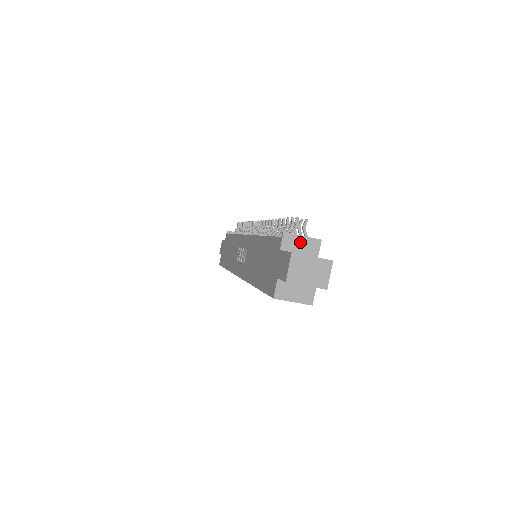
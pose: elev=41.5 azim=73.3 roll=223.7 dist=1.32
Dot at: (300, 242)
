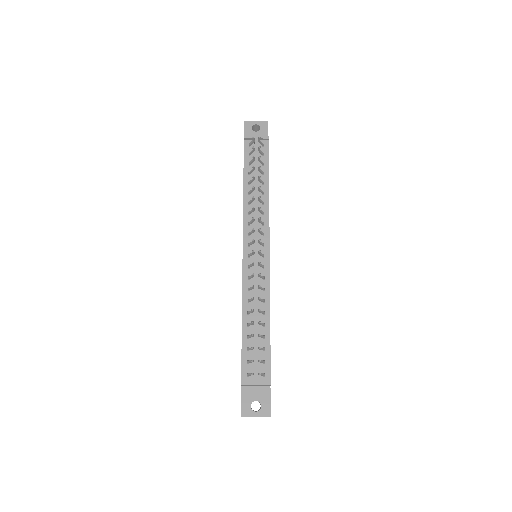
Dot at: (255, 385)
